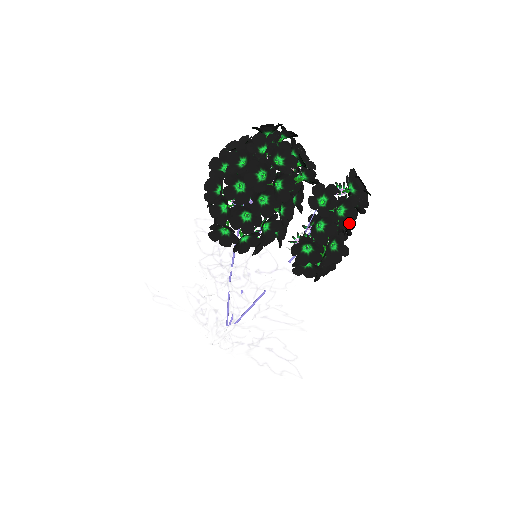
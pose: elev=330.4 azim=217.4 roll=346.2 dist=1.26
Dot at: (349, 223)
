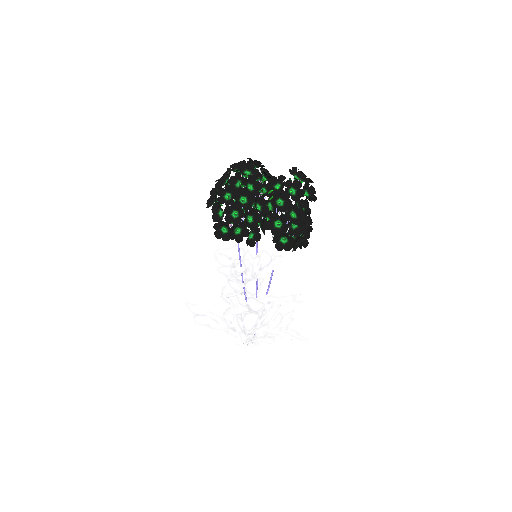
Dot at: (306, 206)
